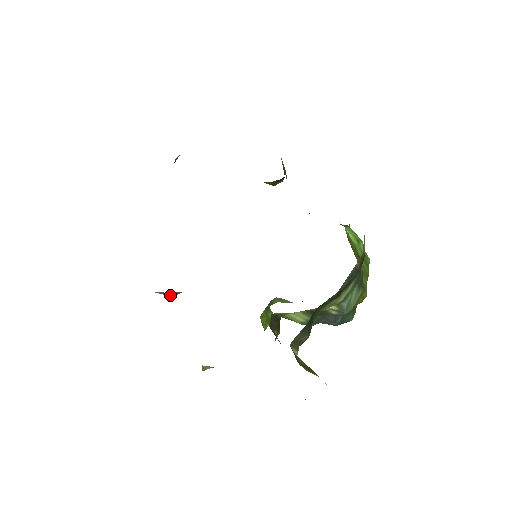
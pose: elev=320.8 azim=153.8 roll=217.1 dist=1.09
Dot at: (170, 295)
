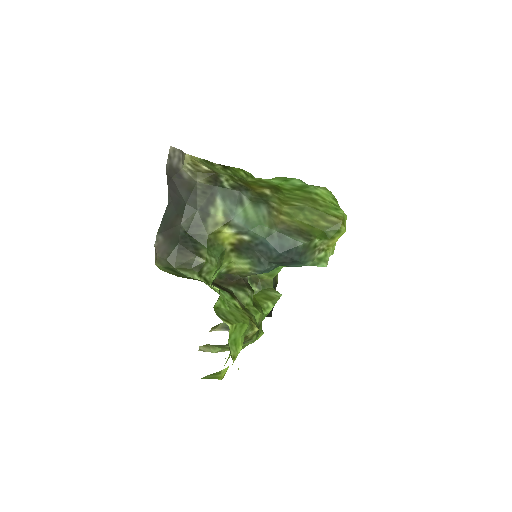
Dot at: occluded
